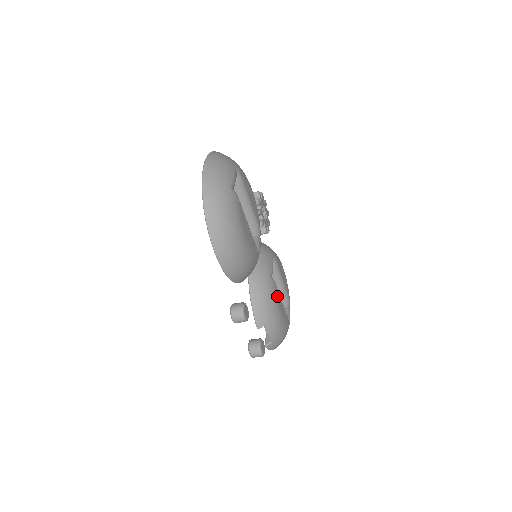
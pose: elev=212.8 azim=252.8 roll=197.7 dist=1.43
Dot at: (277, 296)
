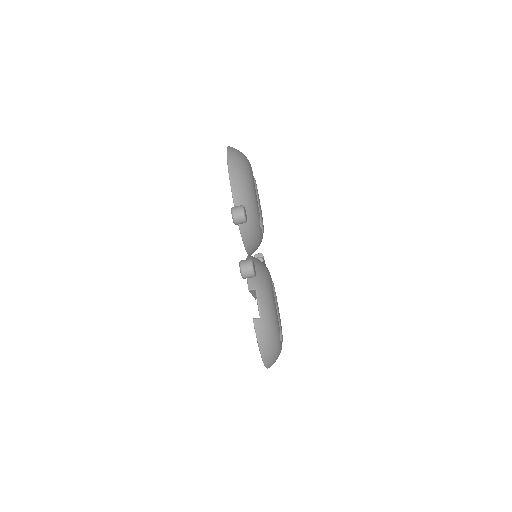
Dot at: occluded
